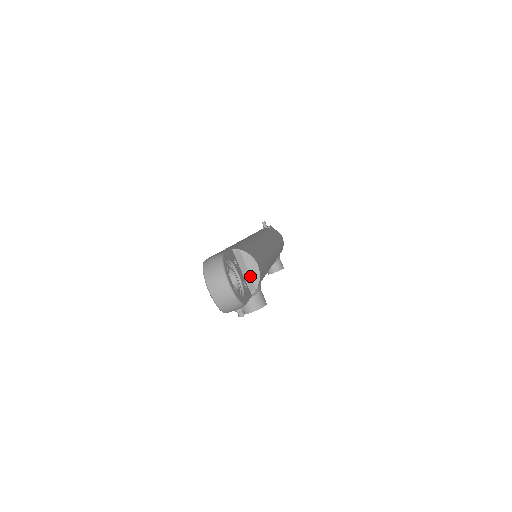
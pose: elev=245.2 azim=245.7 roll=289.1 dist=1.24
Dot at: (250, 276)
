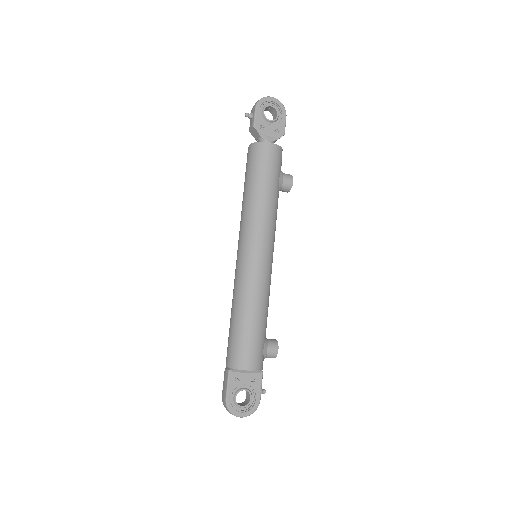
Dot at: occluded
